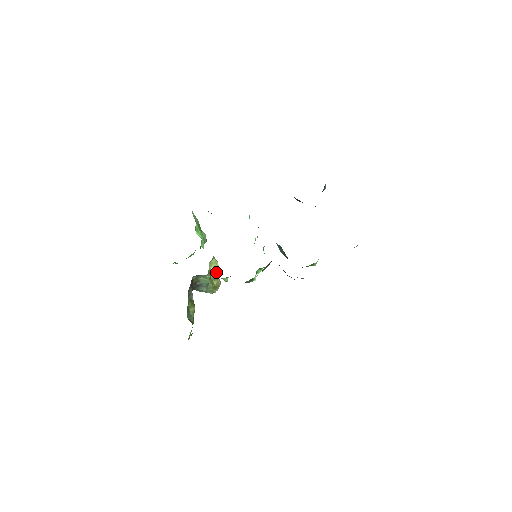
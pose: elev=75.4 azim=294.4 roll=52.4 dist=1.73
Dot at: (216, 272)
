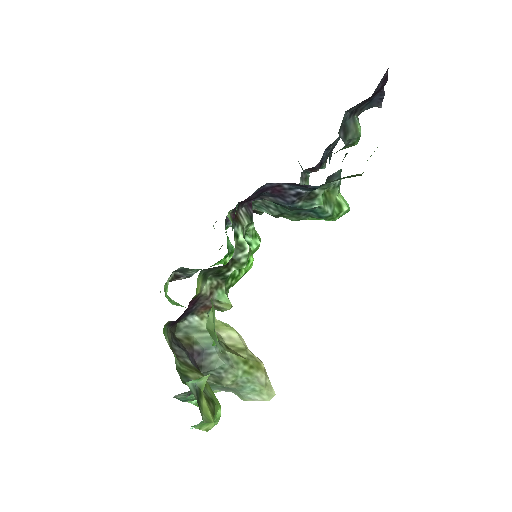
Dot at: (234, 339)
